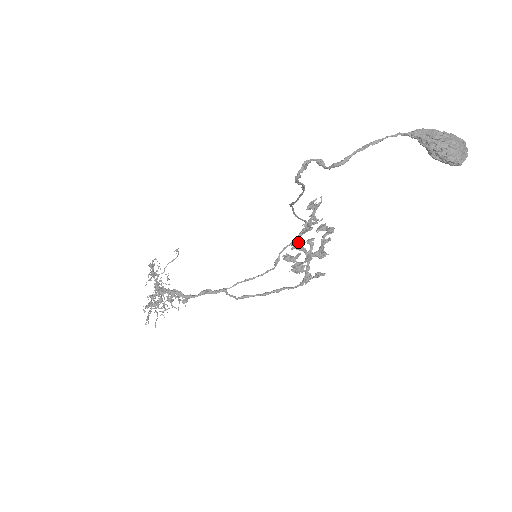
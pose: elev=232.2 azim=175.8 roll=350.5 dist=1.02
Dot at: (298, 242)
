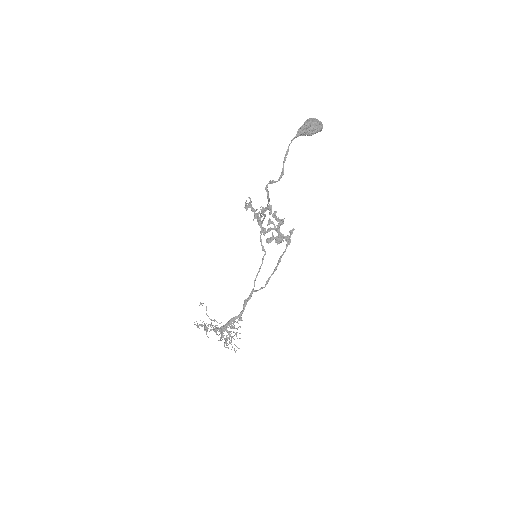
Dot at: (263, 229)
